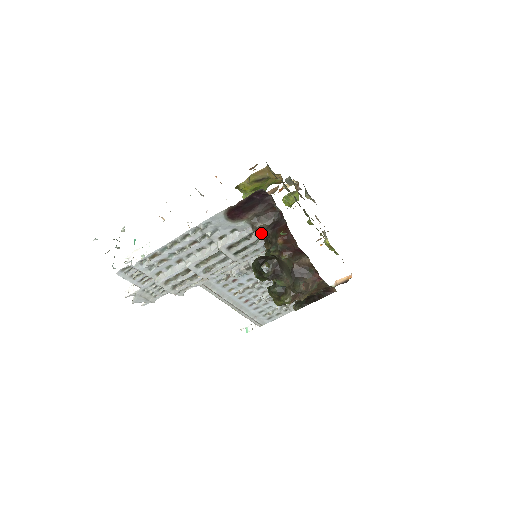
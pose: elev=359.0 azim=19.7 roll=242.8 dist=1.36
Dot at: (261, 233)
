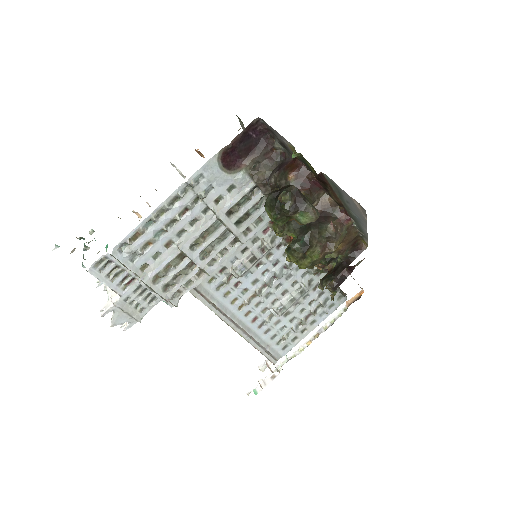
Dot at: (264, 185)
